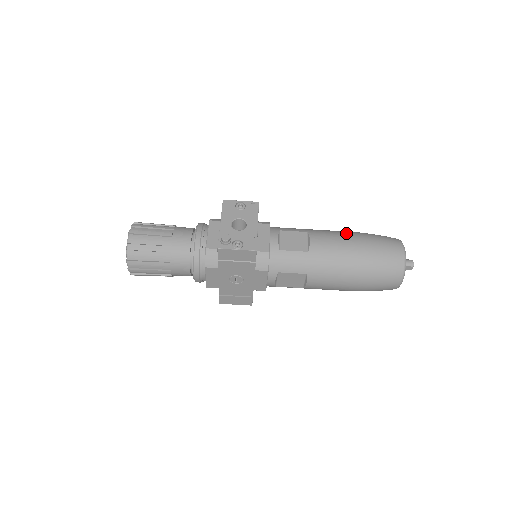
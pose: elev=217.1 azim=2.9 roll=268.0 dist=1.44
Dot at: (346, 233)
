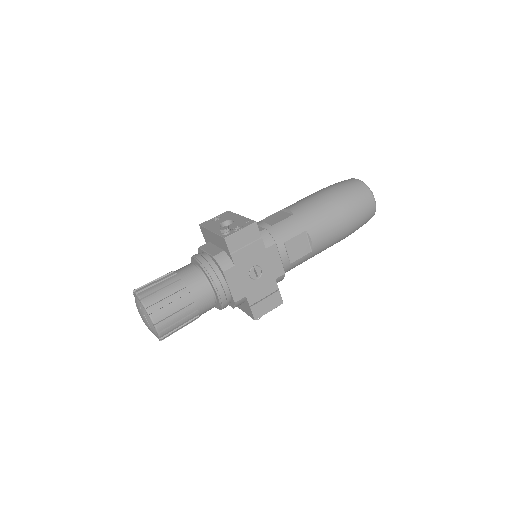
Dot at: occluded
